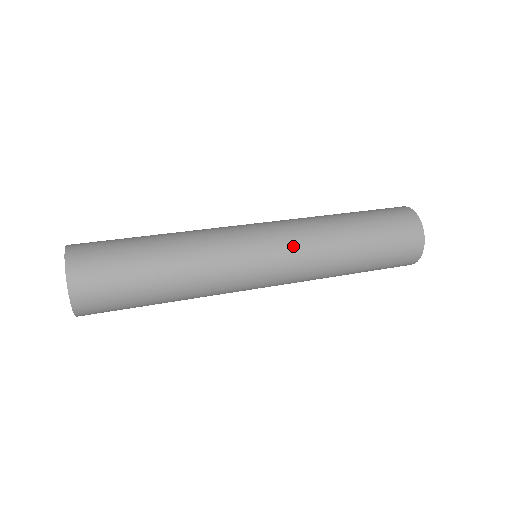
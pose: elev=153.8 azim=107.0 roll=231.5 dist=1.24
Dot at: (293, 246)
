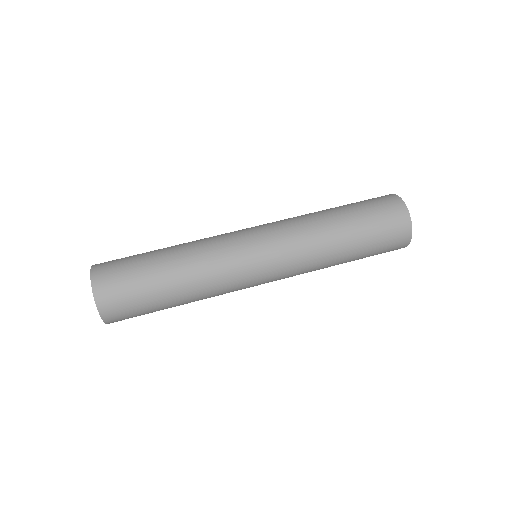
Dot at: (289, 272)
